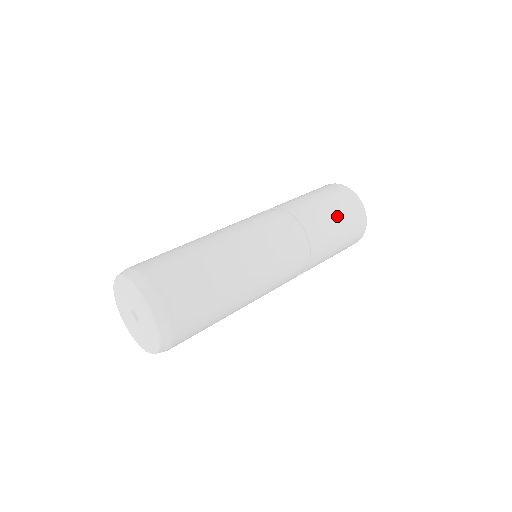
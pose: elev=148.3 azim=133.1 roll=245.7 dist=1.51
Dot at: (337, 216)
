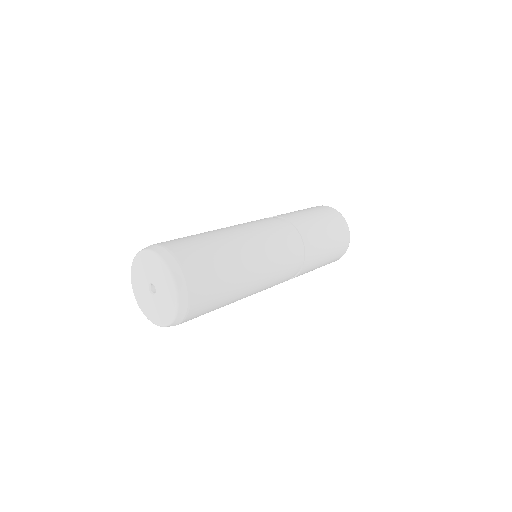
Dot at: (321, 220)
